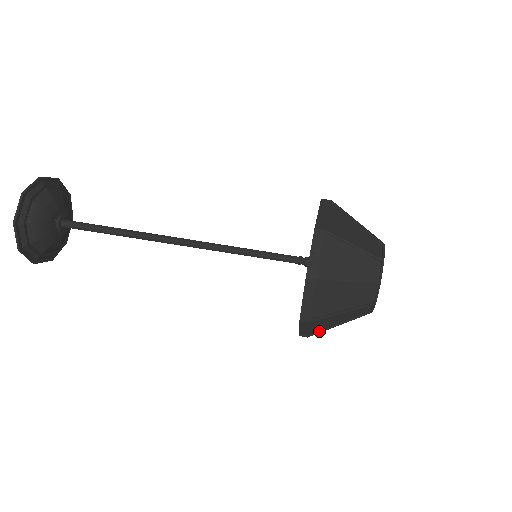
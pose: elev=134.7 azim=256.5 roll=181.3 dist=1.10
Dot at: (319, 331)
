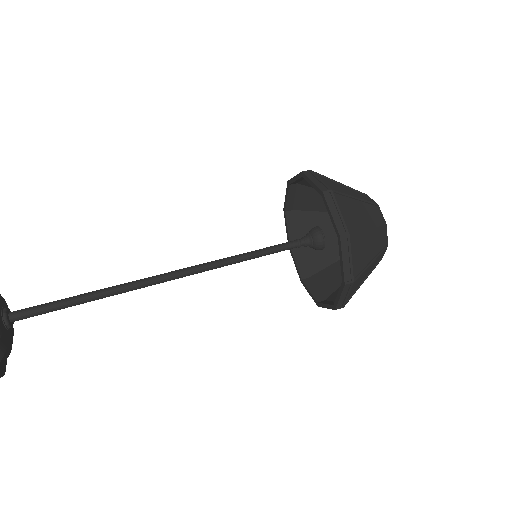
Dot at: (359, 272)
